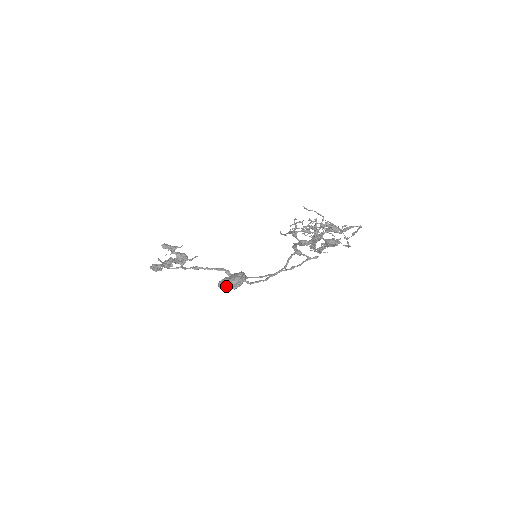
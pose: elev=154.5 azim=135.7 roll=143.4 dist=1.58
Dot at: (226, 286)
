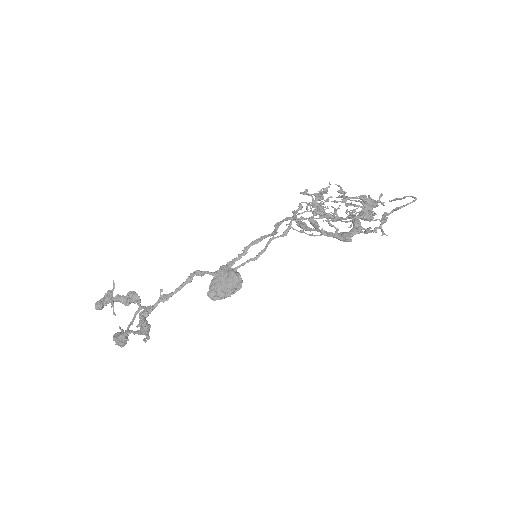
Dot at: occluded
